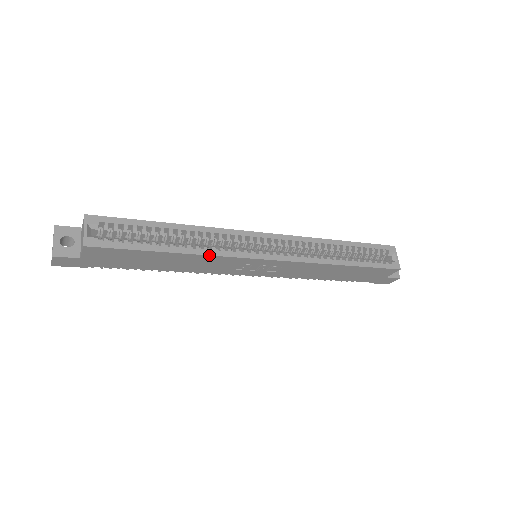
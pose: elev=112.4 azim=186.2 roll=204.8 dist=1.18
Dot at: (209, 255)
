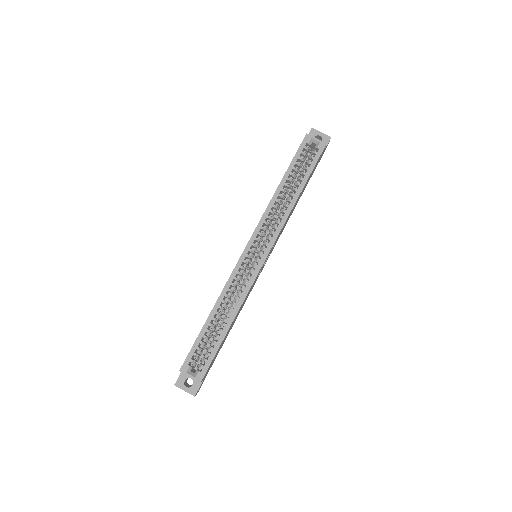
Dot at: occluded
